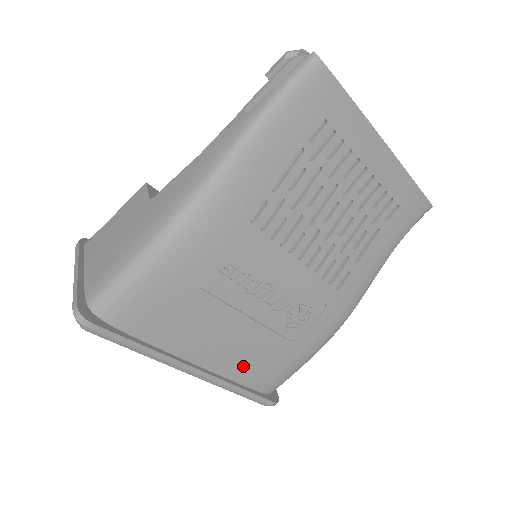
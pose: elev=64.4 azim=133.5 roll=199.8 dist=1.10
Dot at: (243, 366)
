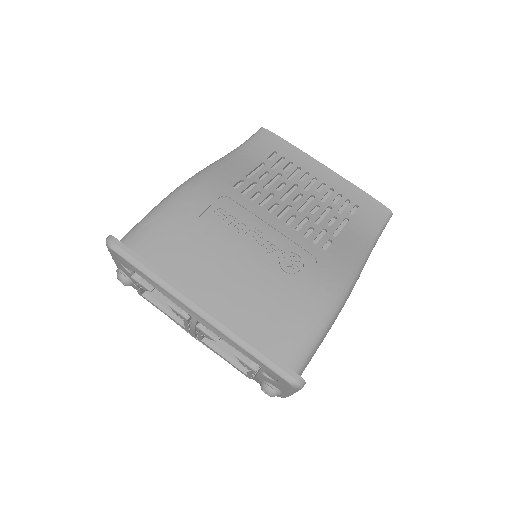
Dot at: (249, 313)
